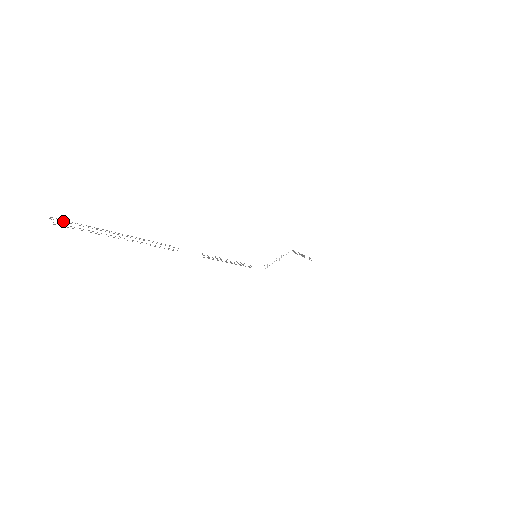
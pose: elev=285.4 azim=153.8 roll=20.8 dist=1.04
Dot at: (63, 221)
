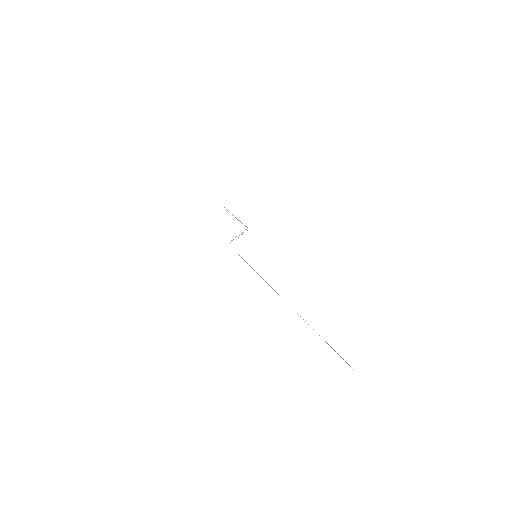
Dot at: occluded
